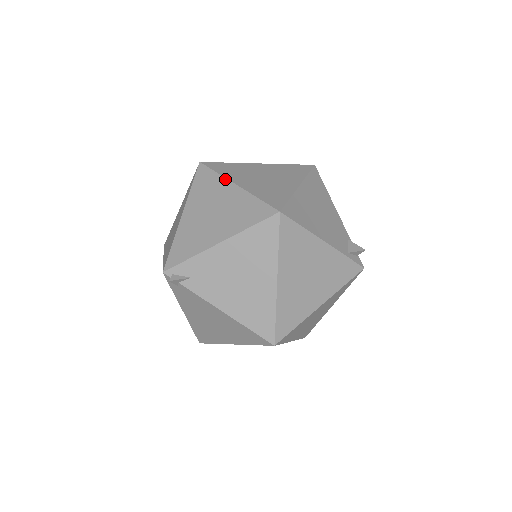
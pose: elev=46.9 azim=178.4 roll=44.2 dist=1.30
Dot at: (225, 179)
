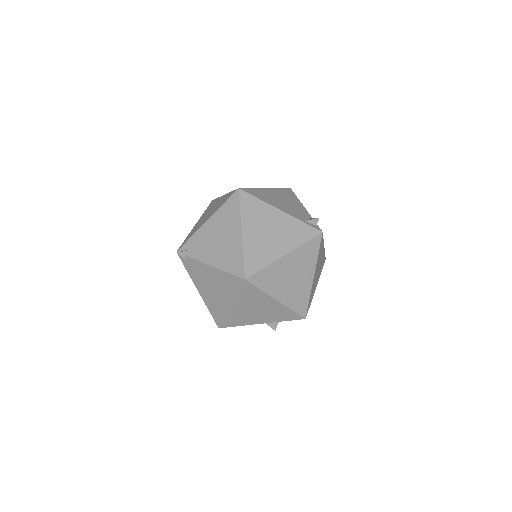
Dot at: (220, 197)
